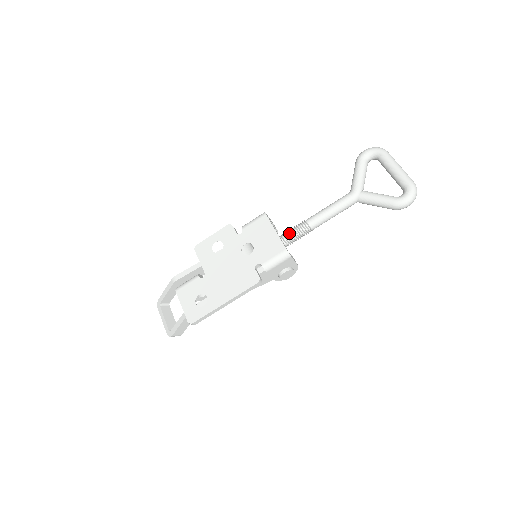
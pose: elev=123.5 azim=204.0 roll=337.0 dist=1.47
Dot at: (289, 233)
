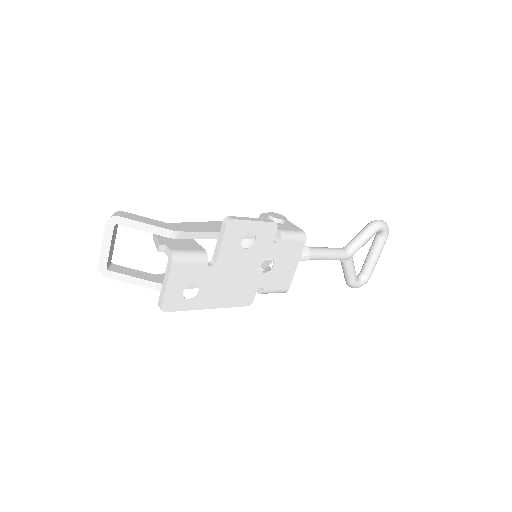
Dot at: occluded
